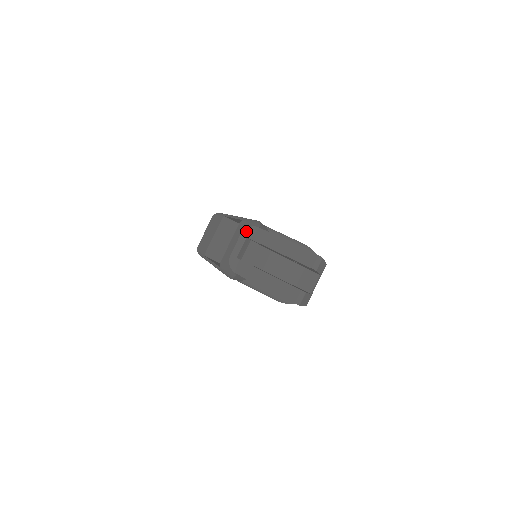
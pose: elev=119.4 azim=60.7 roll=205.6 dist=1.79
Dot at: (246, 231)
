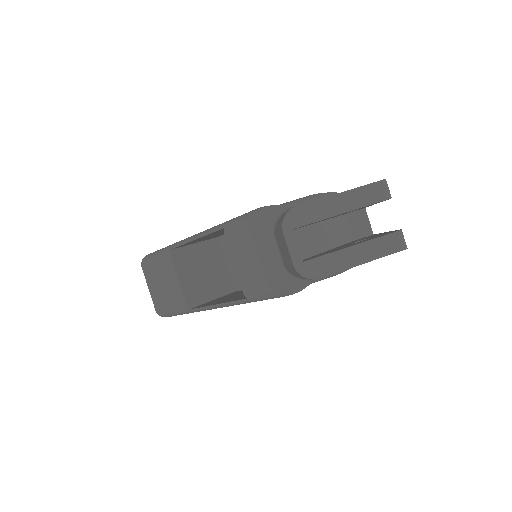
Dot at: (286, 223)
